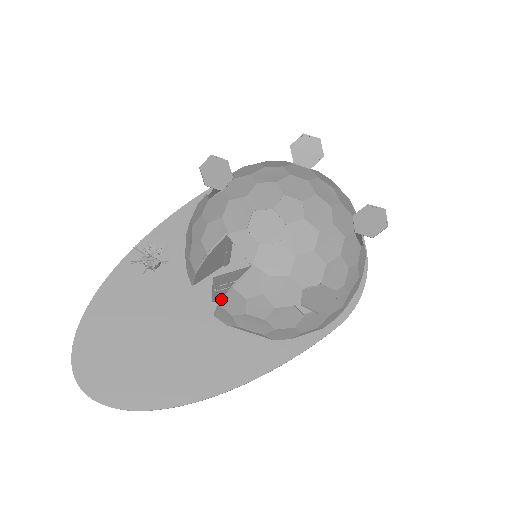
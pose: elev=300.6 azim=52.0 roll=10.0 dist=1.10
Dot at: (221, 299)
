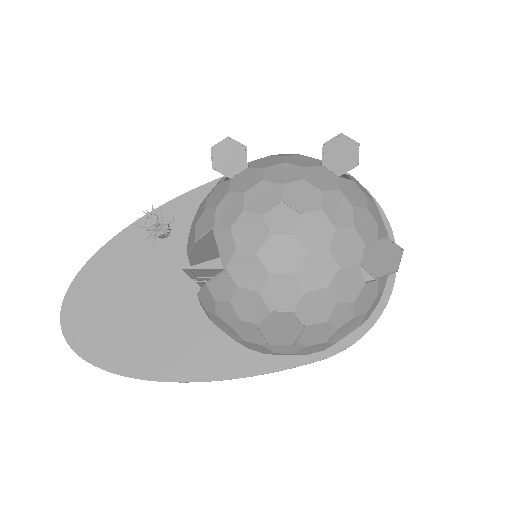
Dot at: (199, 291)
